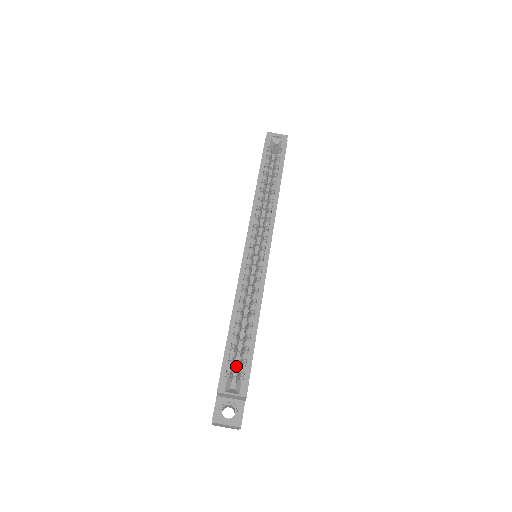
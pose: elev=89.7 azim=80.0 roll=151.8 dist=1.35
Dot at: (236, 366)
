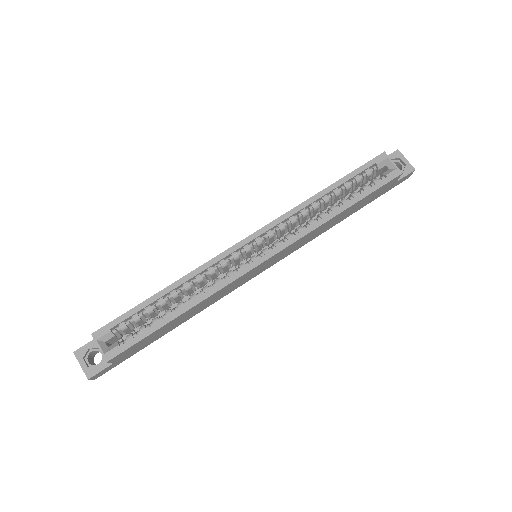
Dot at: occluded
